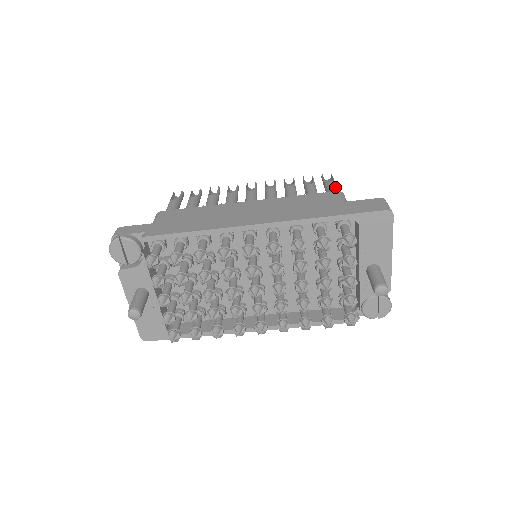
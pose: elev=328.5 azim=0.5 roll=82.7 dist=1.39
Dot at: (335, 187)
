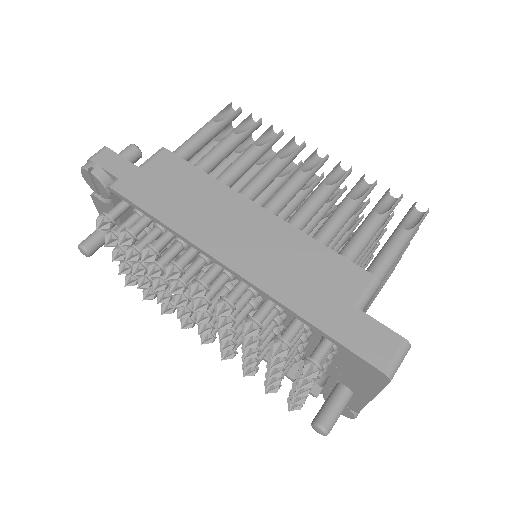
Dot at: (399, 246)
